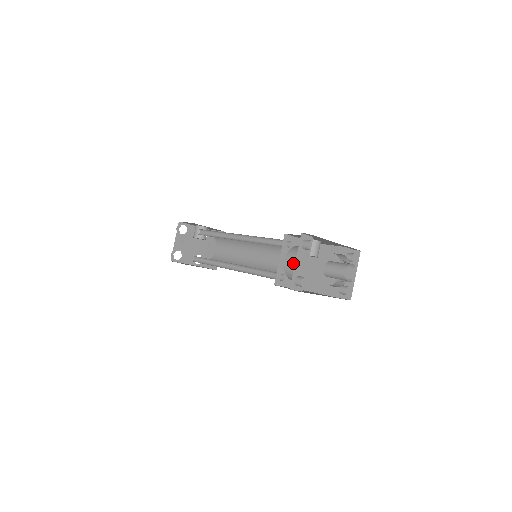
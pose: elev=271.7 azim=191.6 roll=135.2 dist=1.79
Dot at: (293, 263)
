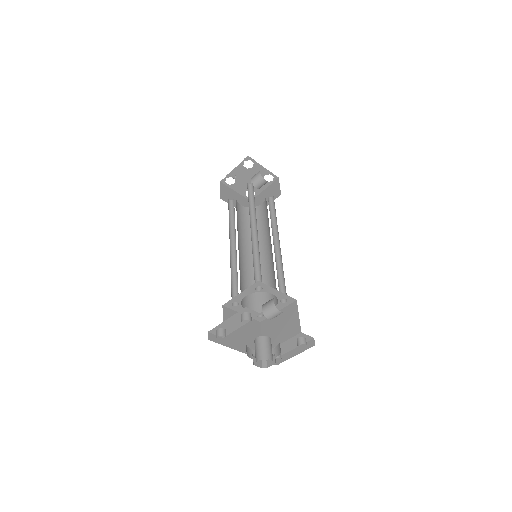
Dot at: occluded
